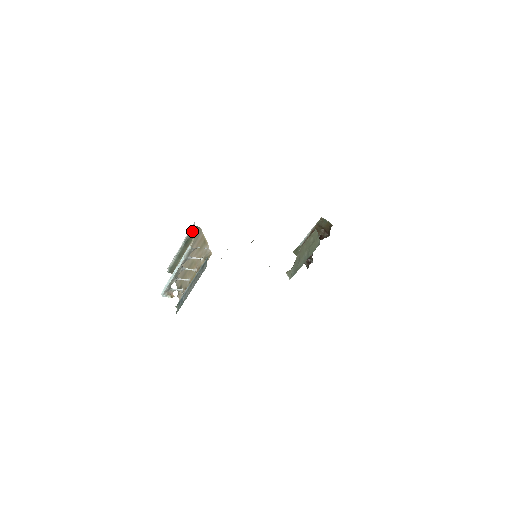
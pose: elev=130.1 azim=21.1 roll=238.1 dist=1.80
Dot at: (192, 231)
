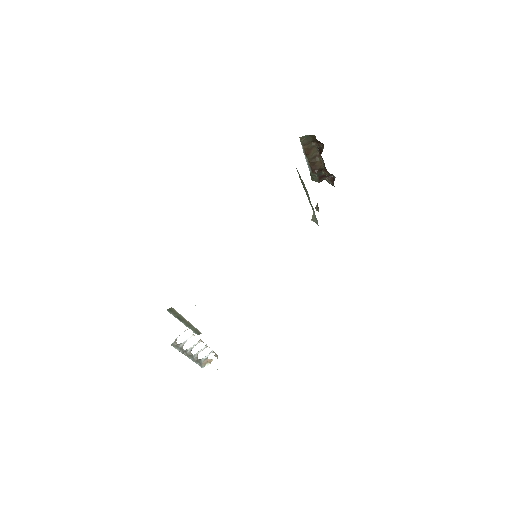
Dot at: (171, 313)
